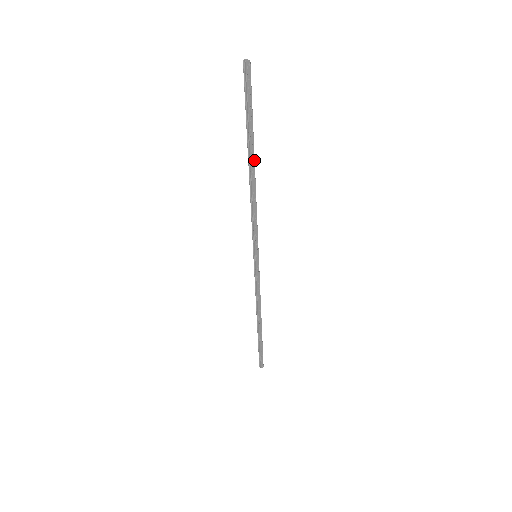
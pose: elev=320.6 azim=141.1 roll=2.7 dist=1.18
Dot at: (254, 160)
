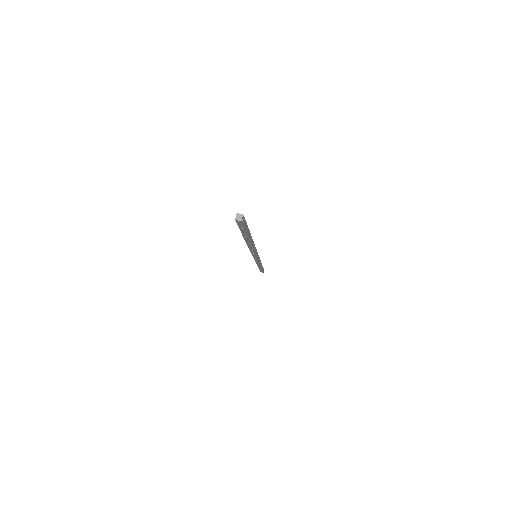
Dot at: (251, 242)
